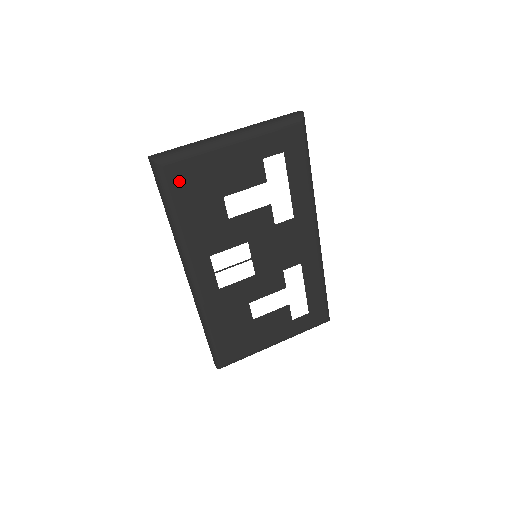
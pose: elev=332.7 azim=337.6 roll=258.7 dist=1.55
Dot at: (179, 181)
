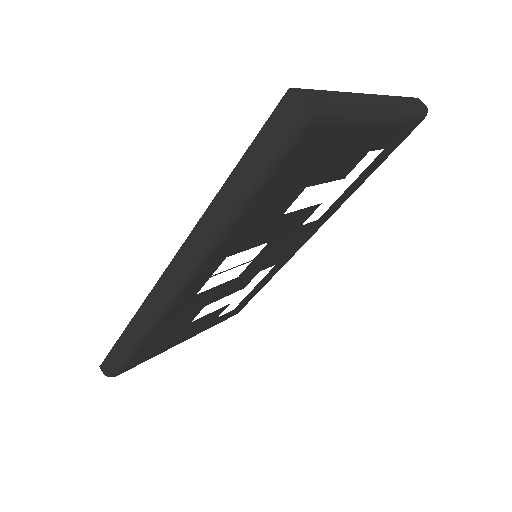
Dot at: (299, 155)
